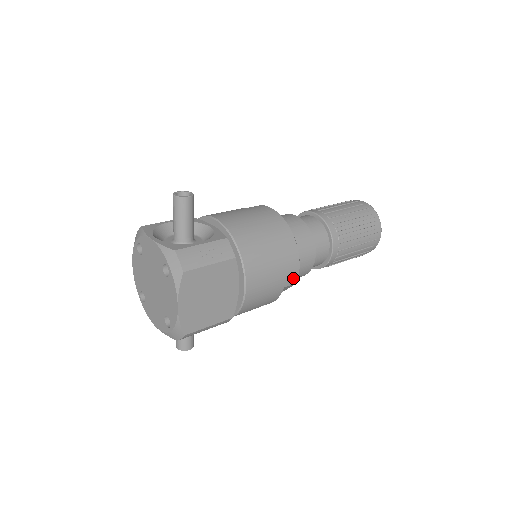
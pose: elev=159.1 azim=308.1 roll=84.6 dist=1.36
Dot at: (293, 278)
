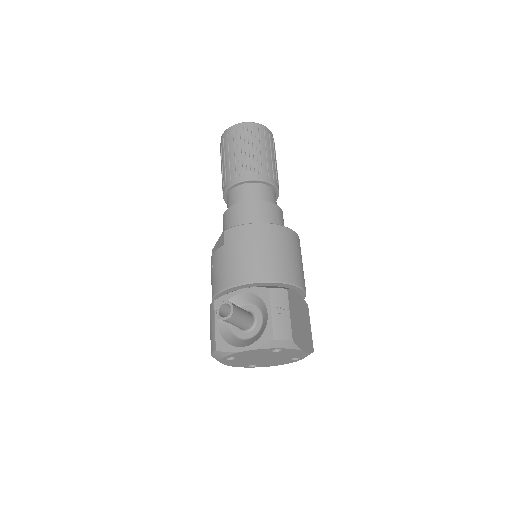
Dot at: (298, 241)
